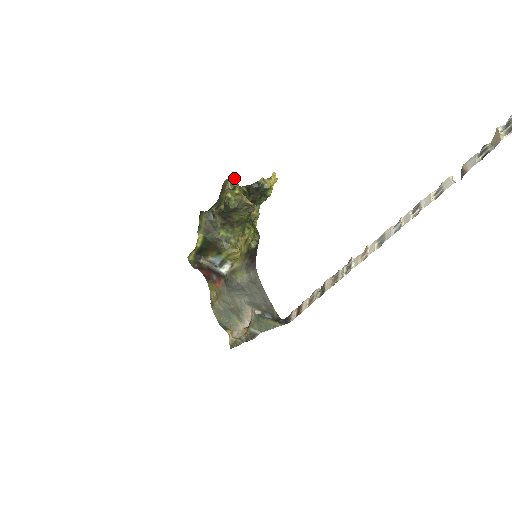
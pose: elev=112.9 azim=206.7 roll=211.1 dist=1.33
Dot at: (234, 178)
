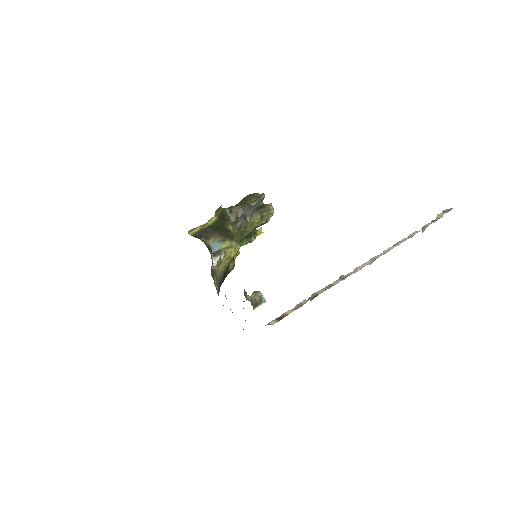
Dot at: occluded
